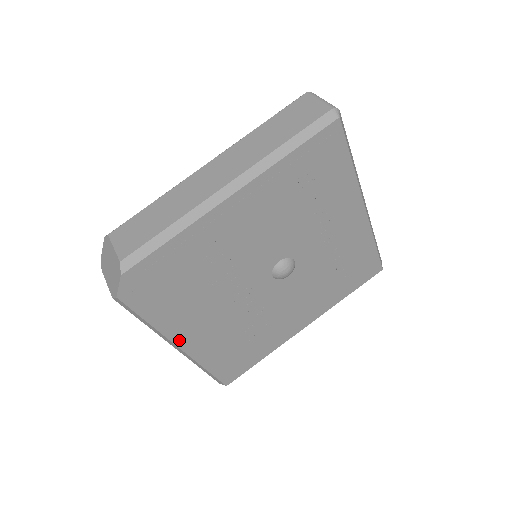
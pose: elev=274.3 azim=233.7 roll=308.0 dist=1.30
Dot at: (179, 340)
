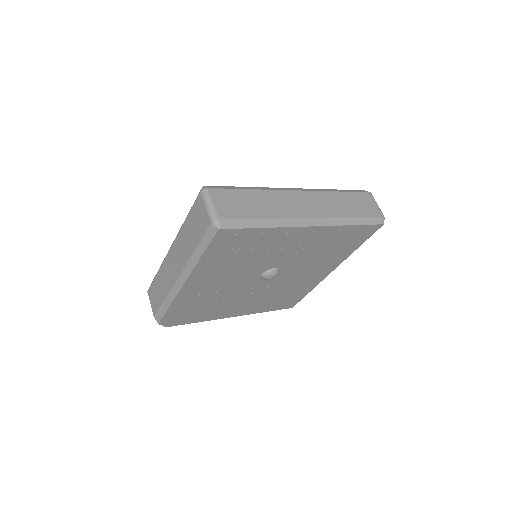
Dot at: (228, 316)
